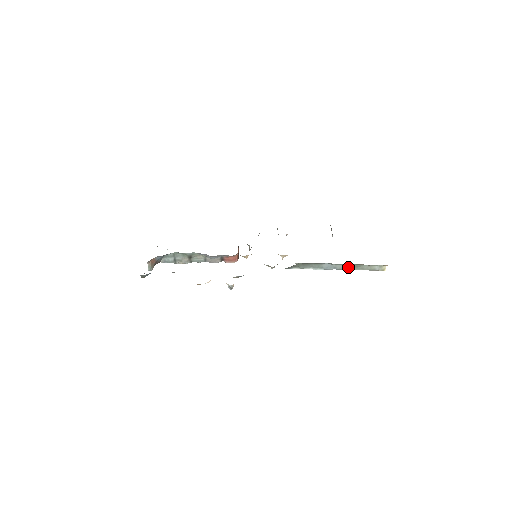
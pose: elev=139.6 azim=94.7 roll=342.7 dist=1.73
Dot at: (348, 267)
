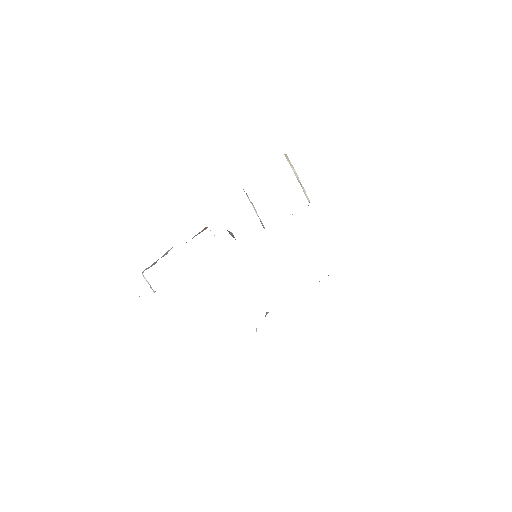
Dot at: occluded
